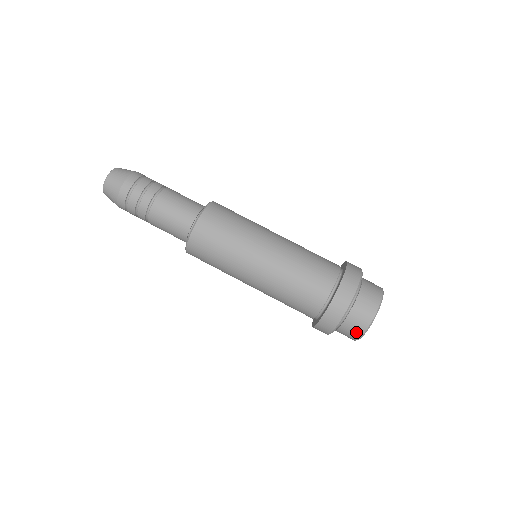
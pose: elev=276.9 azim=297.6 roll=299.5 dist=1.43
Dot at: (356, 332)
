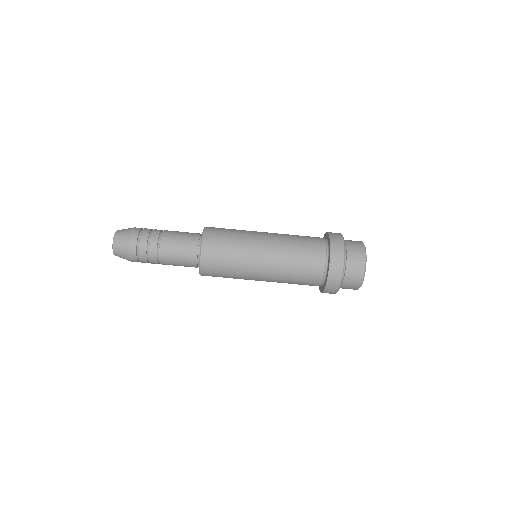
Dot at: occluded
